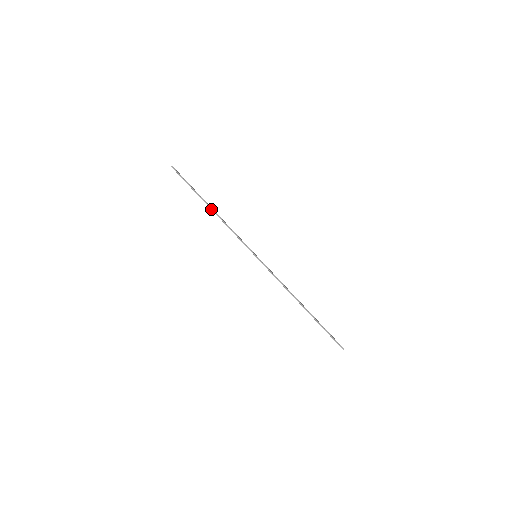
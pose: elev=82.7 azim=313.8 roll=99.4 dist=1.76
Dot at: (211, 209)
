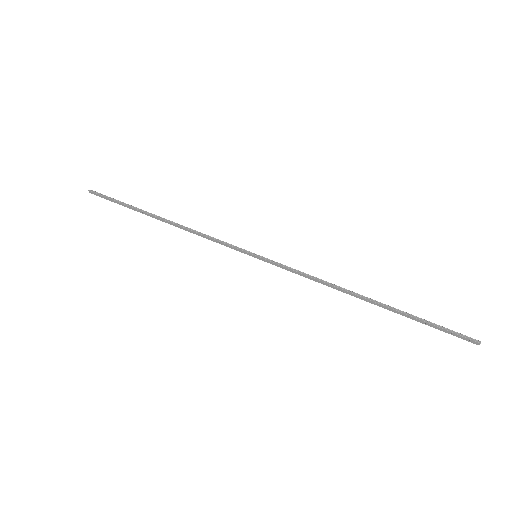
Dot at: (163, 219)
